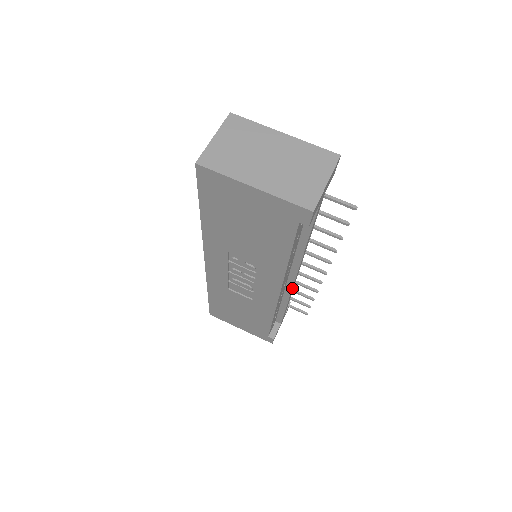
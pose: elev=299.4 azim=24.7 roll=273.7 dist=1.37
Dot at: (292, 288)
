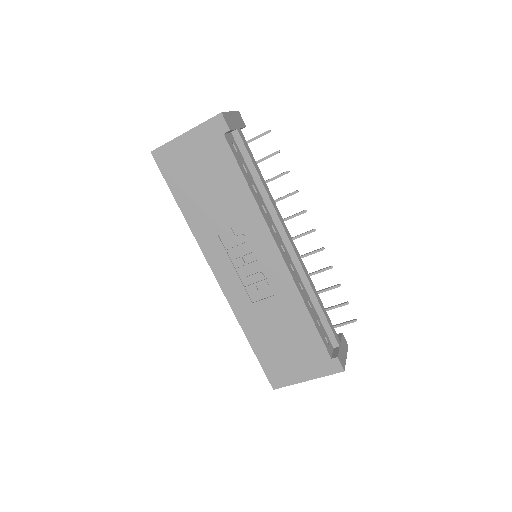
Dot at: (300, 262)
